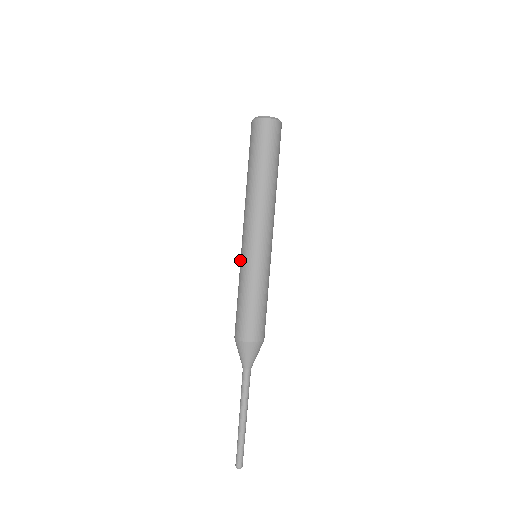
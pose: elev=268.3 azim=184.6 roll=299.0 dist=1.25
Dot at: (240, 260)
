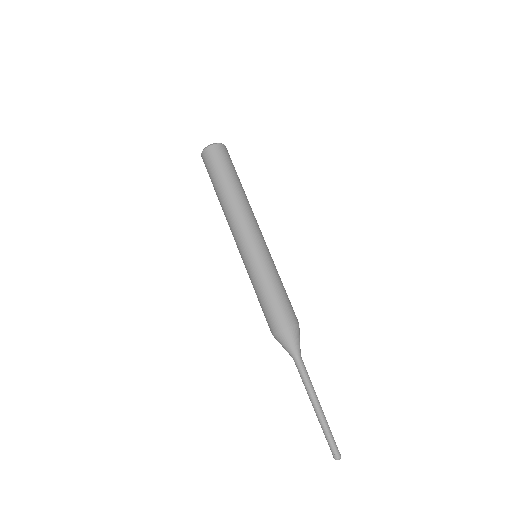
Dot at: (246, 263)
